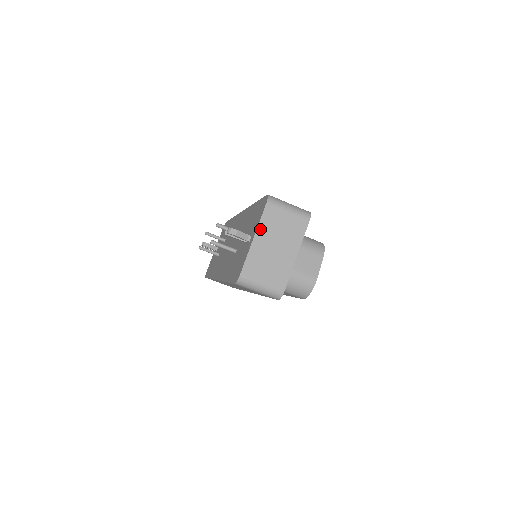
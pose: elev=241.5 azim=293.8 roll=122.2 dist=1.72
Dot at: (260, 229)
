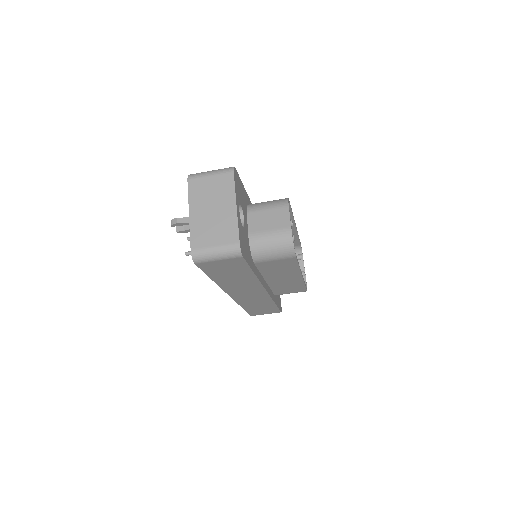
Dot at: (191, 204)
